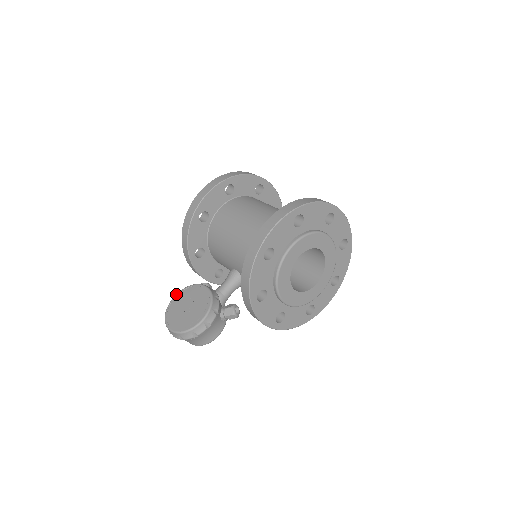
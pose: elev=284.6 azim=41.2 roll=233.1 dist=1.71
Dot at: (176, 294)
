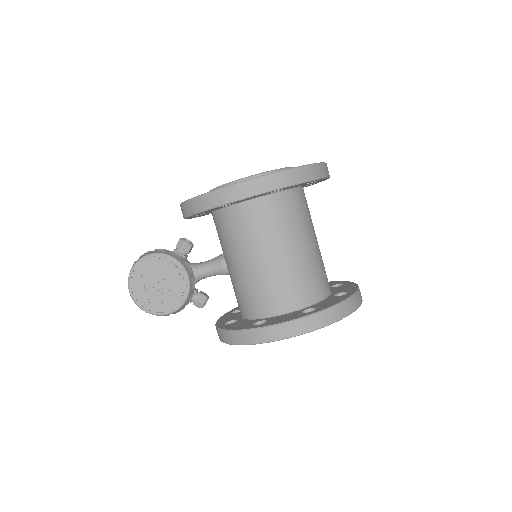
Dot at: (152, 255)
